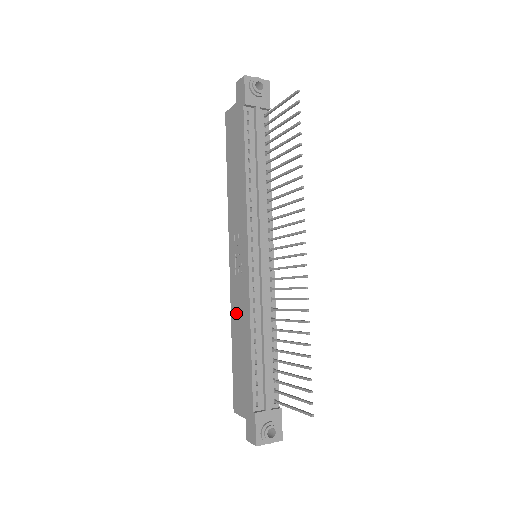
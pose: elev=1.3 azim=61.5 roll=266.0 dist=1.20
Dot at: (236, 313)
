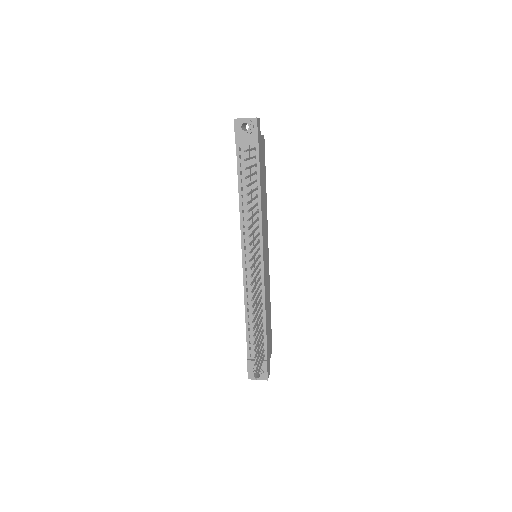
Dot at: occluded
